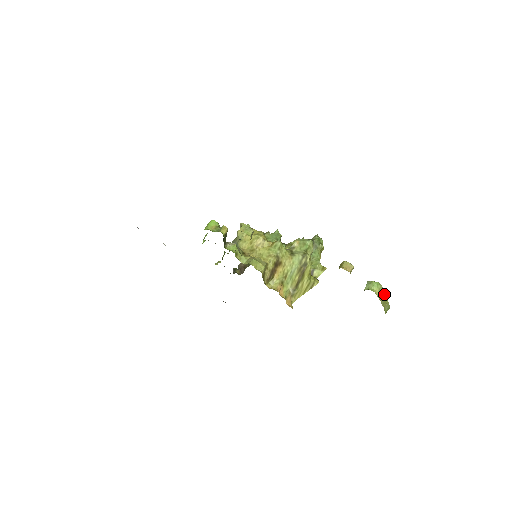
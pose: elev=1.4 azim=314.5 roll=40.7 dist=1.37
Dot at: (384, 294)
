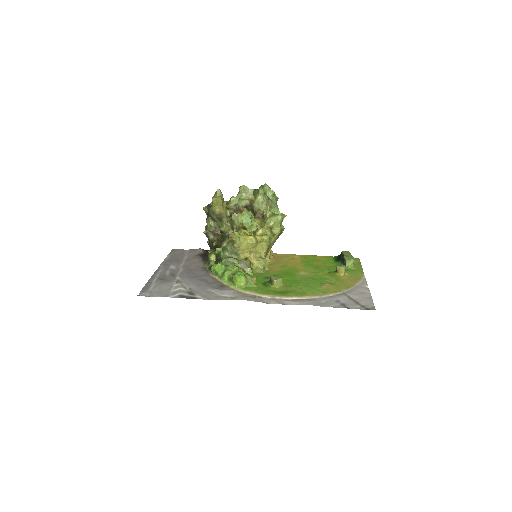
Dot at: (352, 257)
